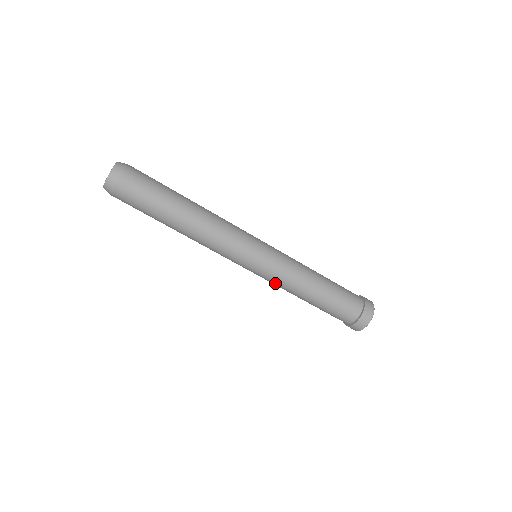
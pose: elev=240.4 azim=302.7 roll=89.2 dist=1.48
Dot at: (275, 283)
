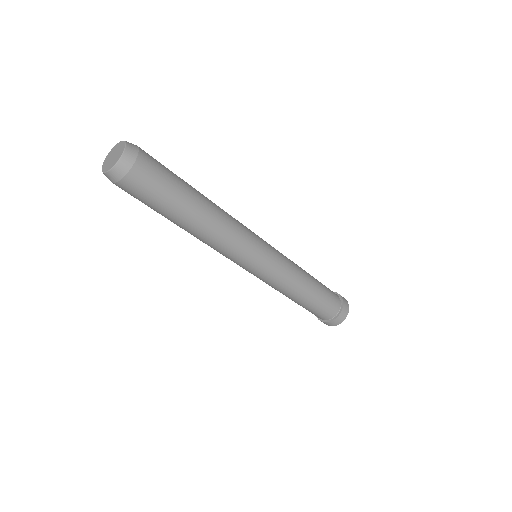
Dot at: (270, 284)
